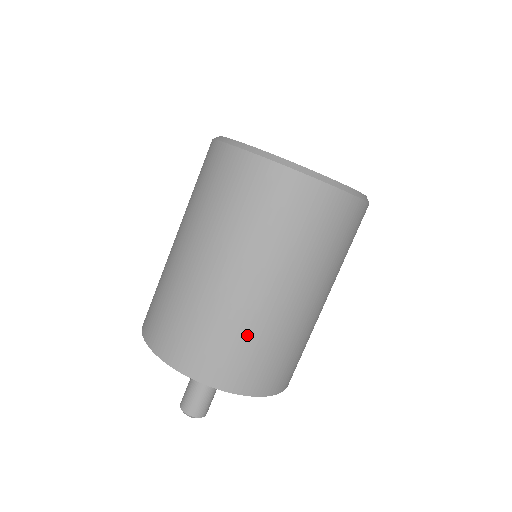
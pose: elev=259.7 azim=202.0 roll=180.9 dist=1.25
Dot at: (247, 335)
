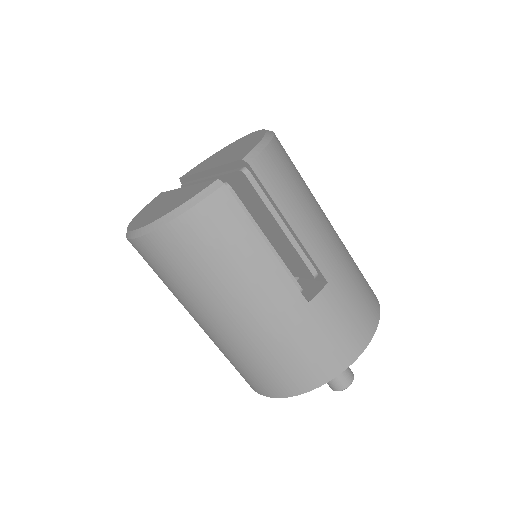
Dot at: (232, 357)
